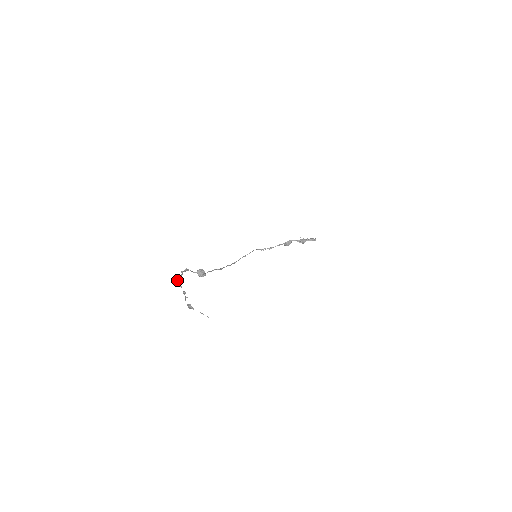
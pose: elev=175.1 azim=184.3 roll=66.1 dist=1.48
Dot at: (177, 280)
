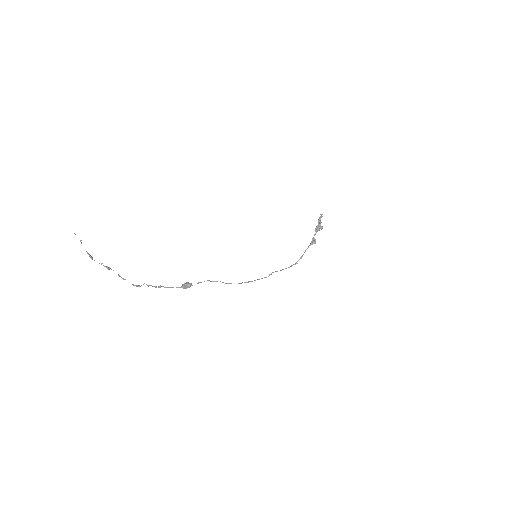
Dot at: (132, 284)
